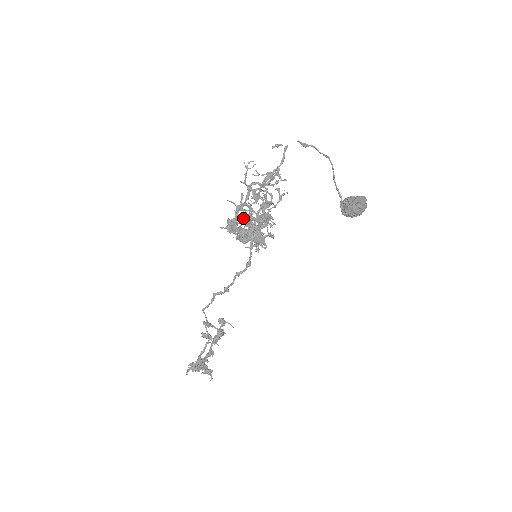
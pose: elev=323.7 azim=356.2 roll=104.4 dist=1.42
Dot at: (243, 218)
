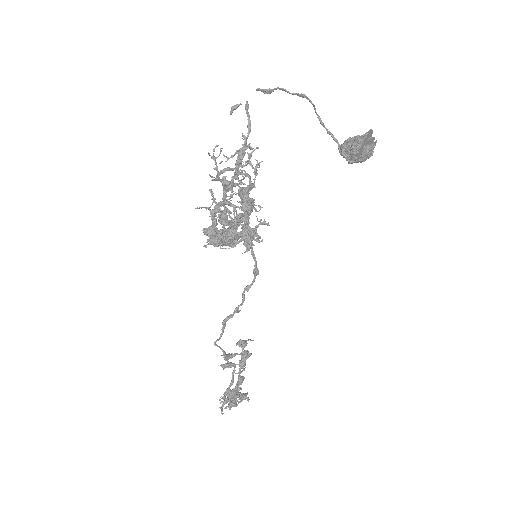
Dot at: (220, 218)
